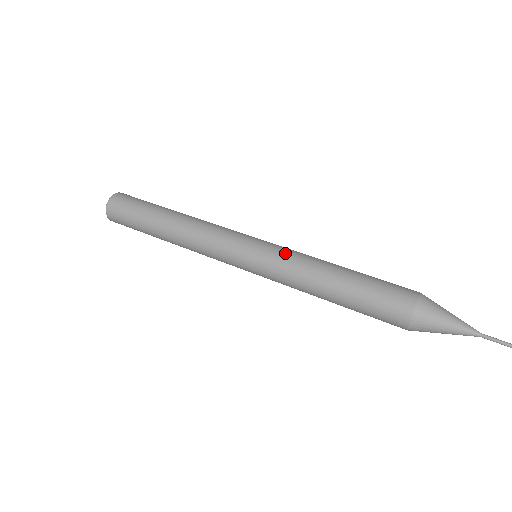
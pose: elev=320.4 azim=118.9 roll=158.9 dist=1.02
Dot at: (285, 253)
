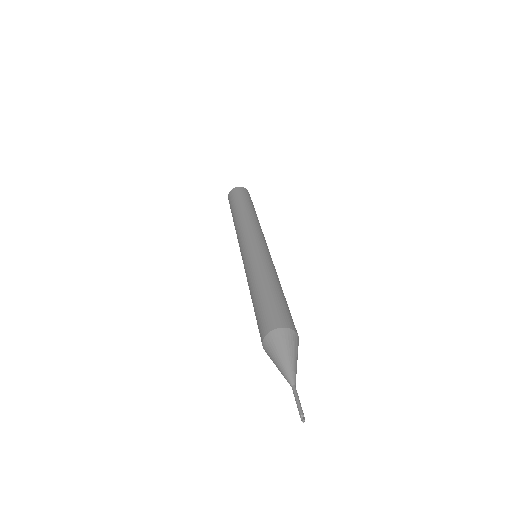
Dot at: (271, 261)
